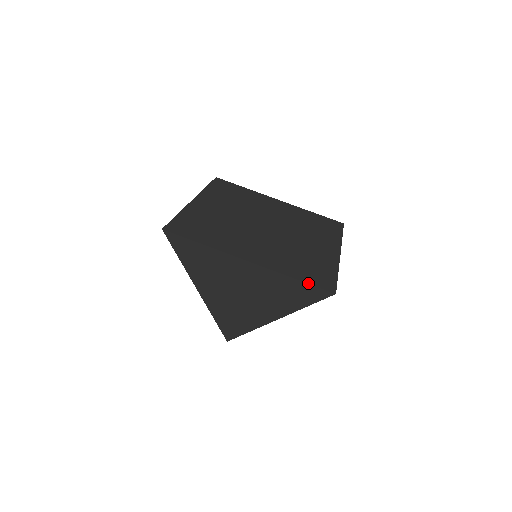
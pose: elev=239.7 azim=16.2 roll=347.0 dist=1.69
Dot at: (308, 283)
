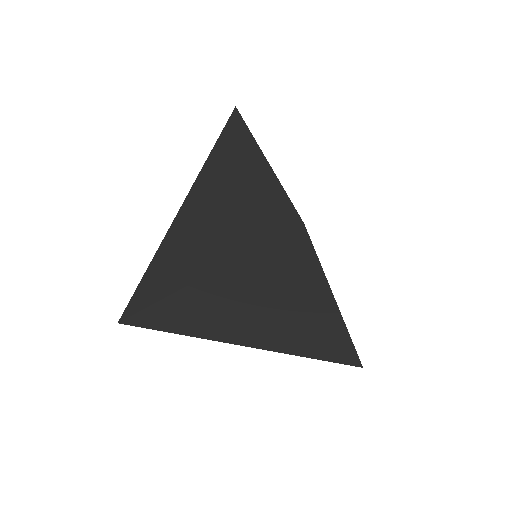
Dot at: occluded
